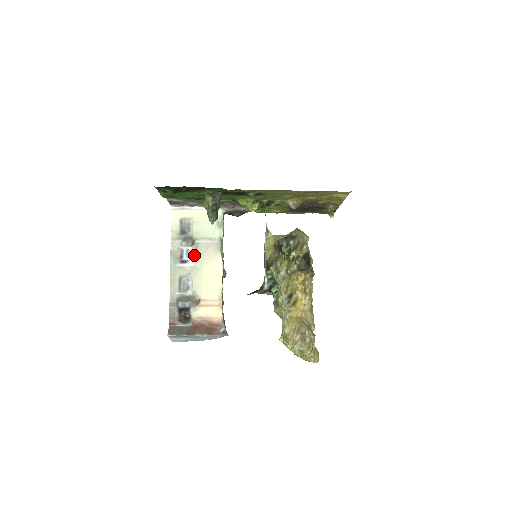
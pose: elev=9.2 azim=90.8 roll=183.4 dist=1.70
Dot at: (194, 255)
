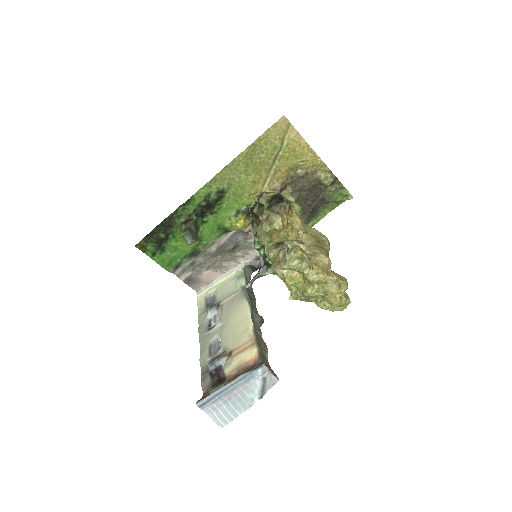
Dot at: (220, 315)
